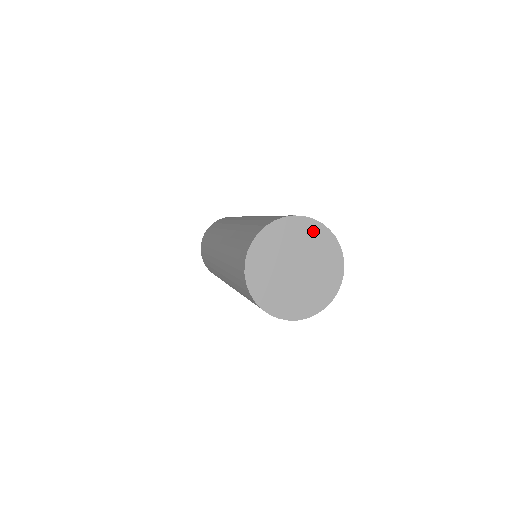
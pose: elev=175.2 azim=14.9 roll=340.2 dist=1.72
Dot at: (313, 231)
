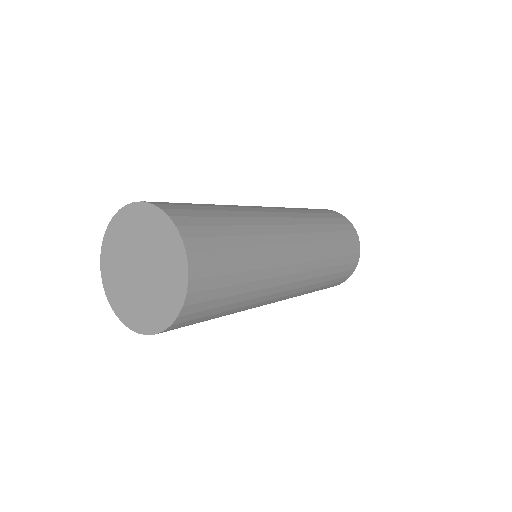
Dot at: (121, 225)
